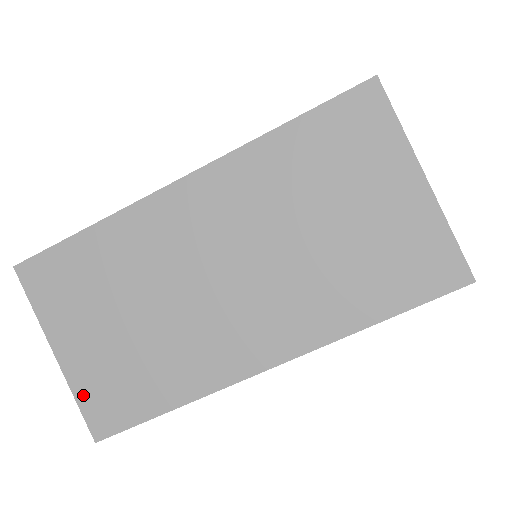
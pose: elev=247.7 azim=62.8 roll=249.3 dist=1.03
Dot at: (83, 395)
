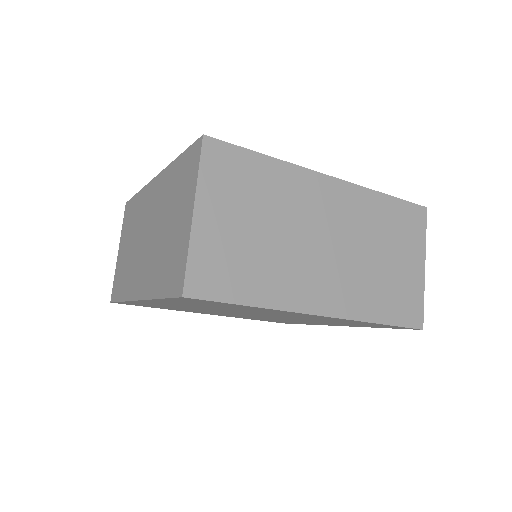
Dot at: (196, 256)
